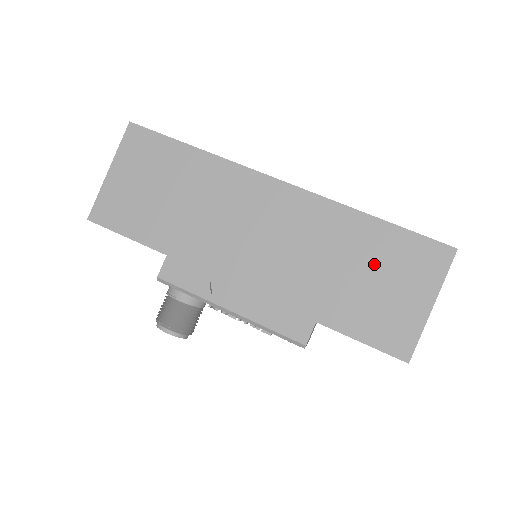
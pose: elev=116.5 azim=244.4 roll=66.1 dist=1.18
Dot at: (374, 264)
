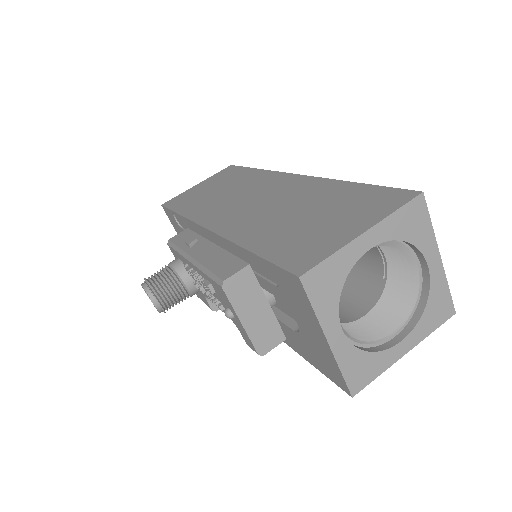
Dot at: (328, 208)
